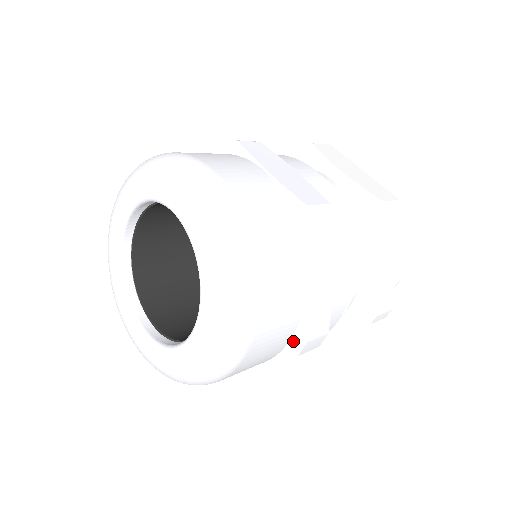
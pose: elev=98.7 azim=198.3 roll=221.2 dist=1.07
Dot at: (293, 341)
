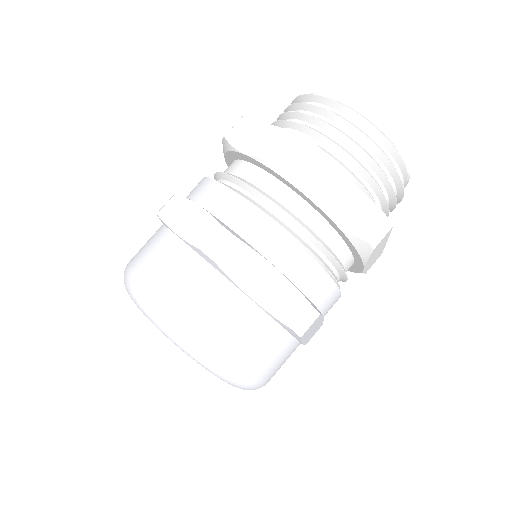
Dot at: (287, 330)
